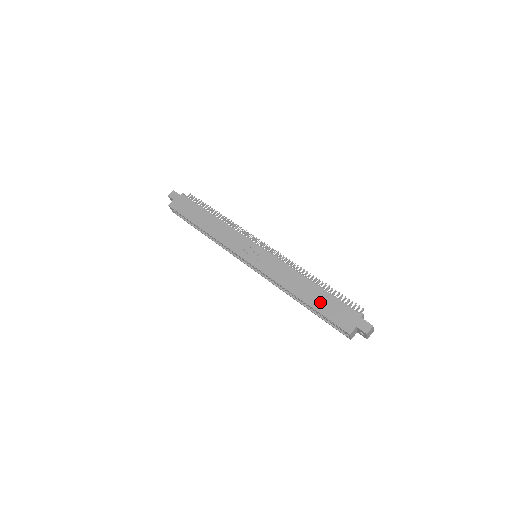
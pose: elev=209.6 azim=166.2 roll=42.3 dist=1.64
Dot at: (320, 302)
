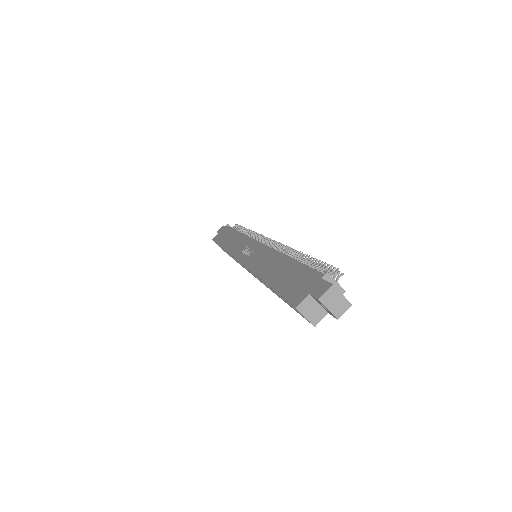
Dot at: (282, 276)
